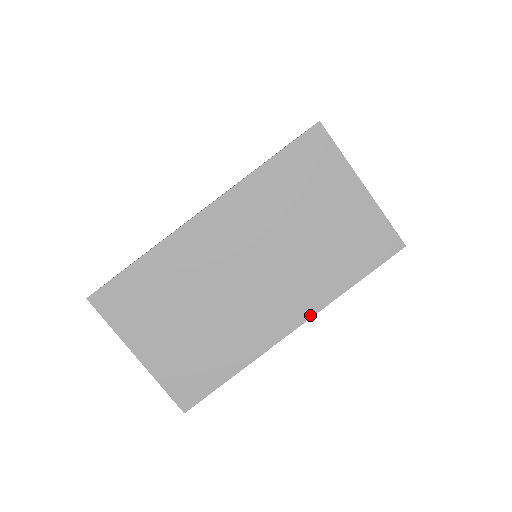
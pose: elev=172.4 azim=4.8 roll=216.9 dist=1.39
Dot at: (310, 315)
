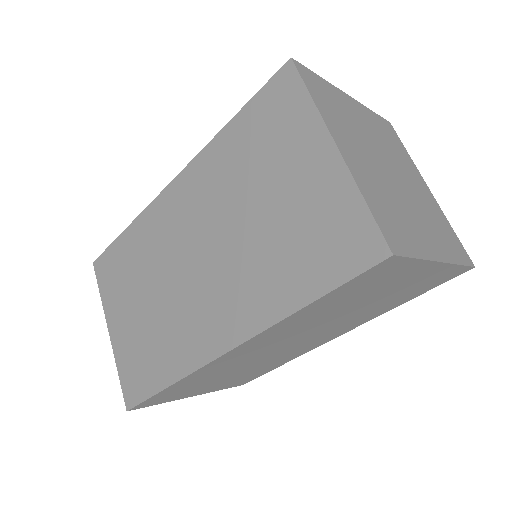
Dot at: (246, 337)
